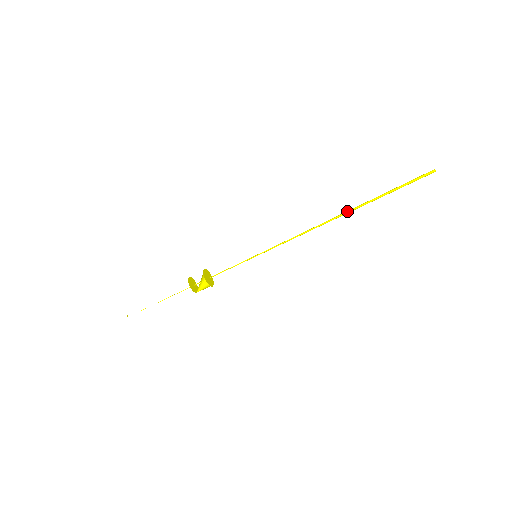
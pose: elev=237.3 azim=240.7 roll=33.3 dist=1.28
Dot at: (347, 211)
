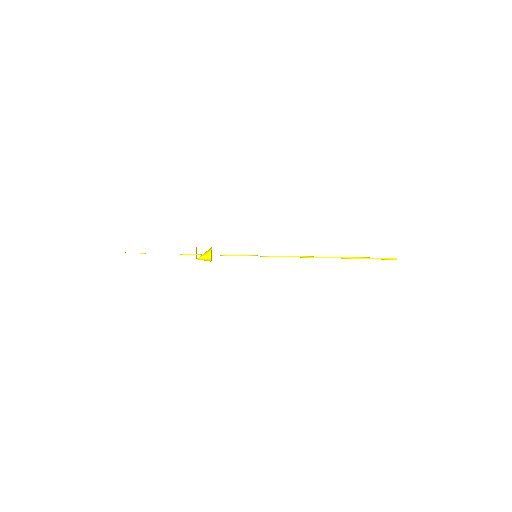
Dot at: (333, 257)
